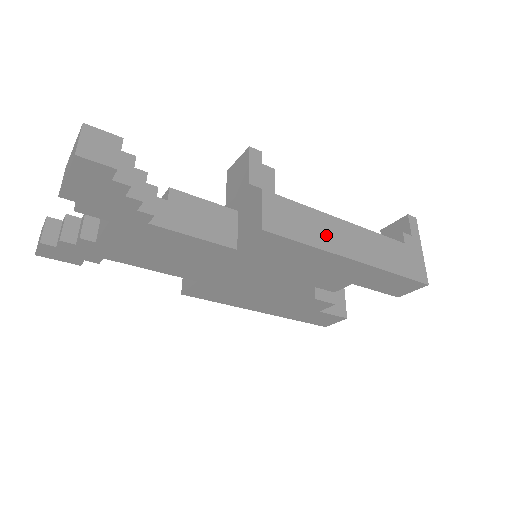
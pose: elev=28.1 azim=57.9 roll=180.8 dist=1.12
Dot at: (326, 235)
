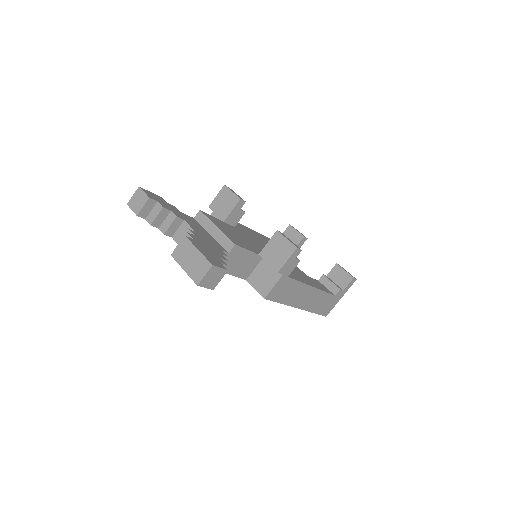
Dot at: (296, 297)
